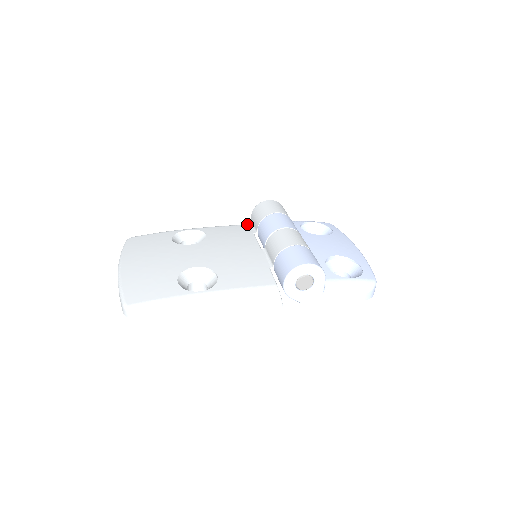
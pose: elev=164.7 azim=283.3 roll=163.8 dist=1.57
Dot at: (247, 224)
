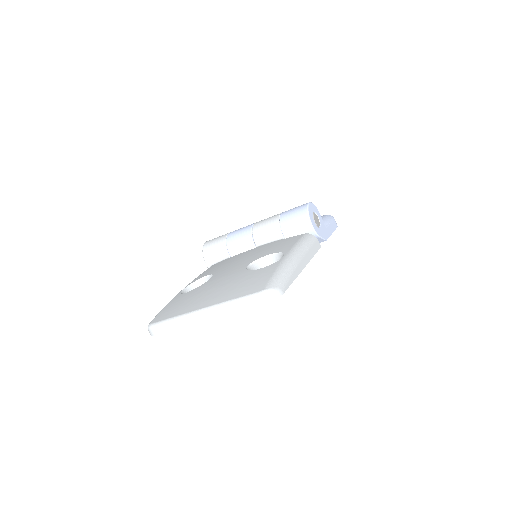
Dot at: occluded
